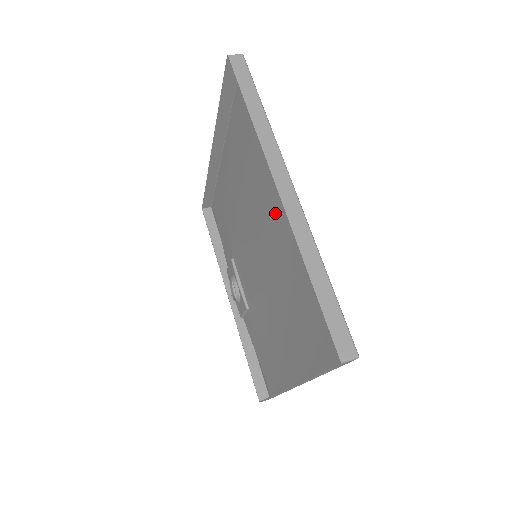
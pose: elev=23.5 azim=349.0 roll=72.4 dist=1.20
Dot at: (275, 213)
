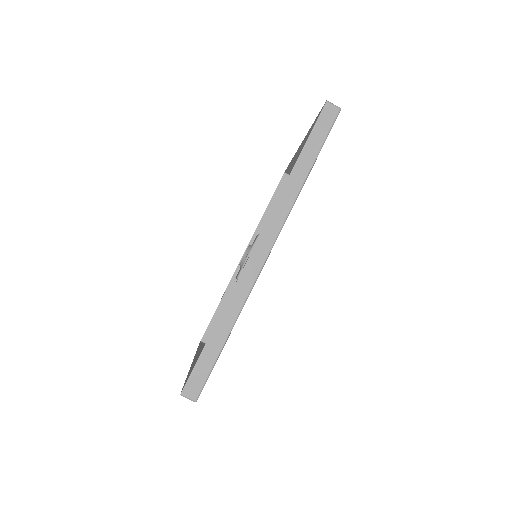
Dot at: occluded
